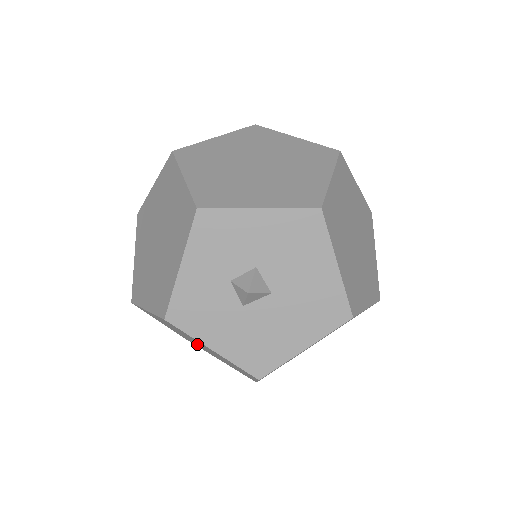
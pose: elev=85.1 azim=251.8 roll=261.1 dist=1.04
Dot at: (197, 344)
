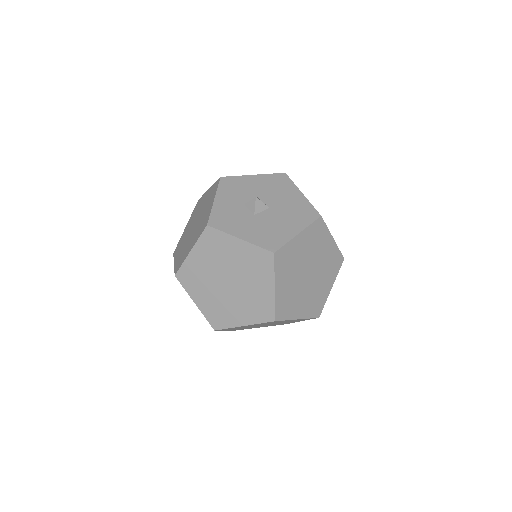
Dot at: (225, 291)
